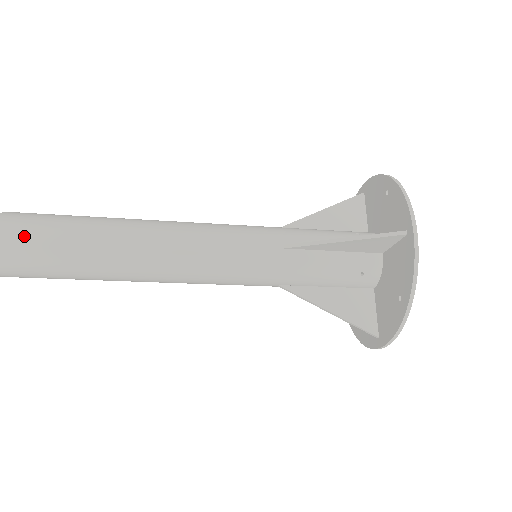
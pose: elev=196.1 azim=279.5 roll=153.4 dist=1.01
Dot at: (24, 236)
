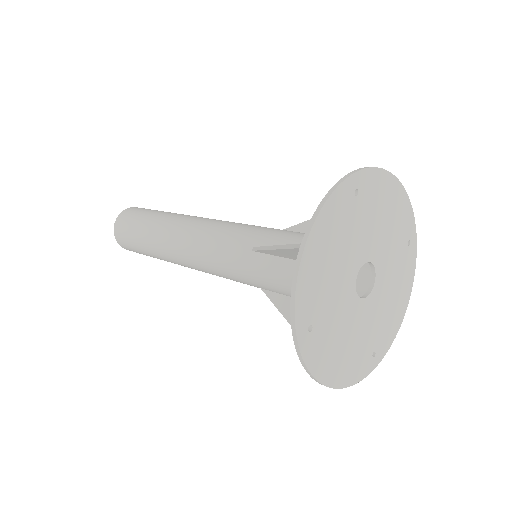
Dot at: (125, 224)
